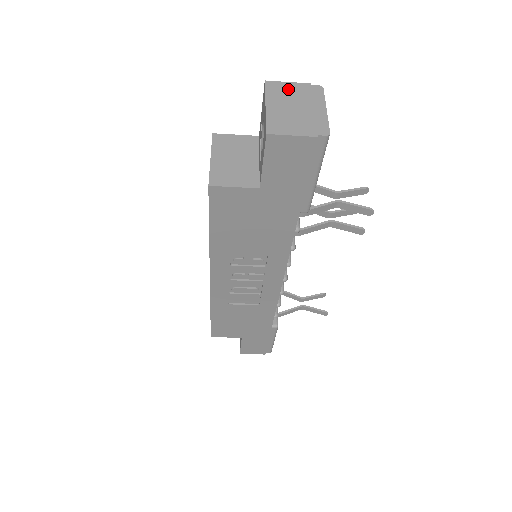
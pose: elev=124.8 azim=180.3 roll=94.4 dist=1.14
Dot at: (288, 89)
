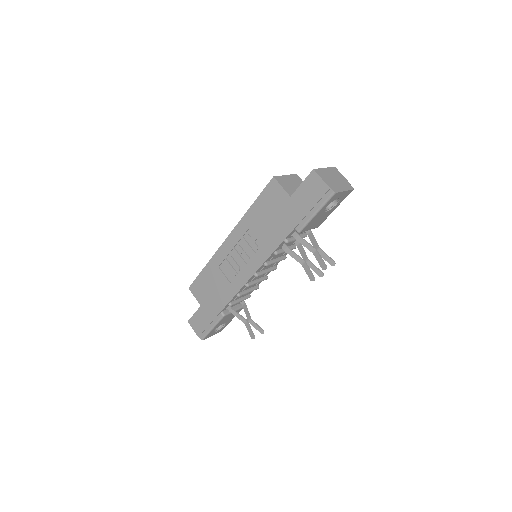
Dot at: (340, 176)
